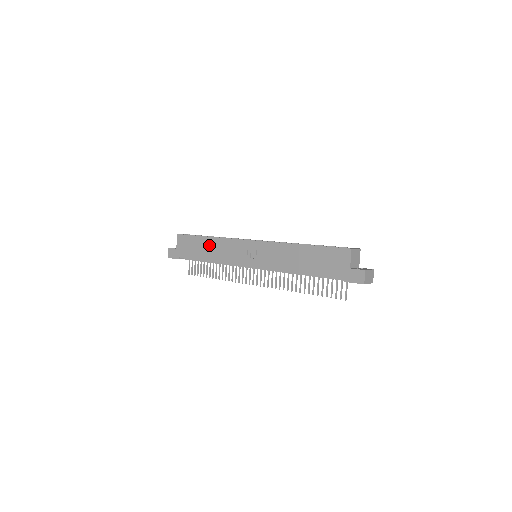
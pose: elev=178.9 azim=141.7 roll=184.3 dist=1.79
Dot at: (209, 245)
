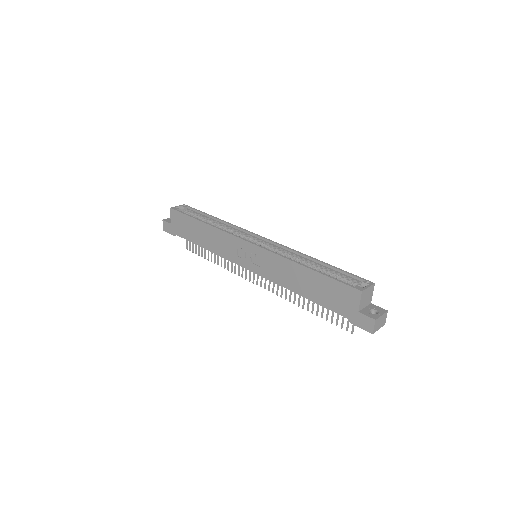
Dot at: (204, 232)
